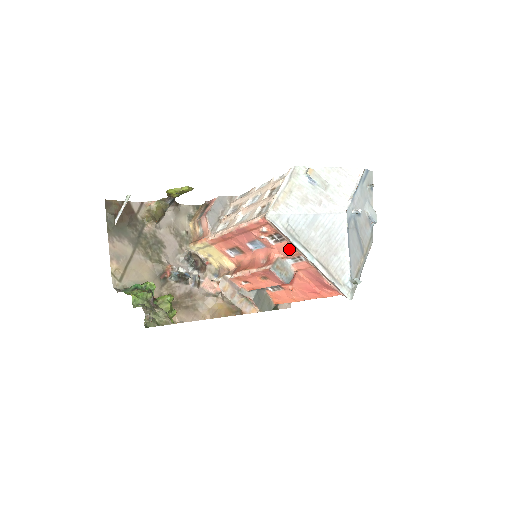
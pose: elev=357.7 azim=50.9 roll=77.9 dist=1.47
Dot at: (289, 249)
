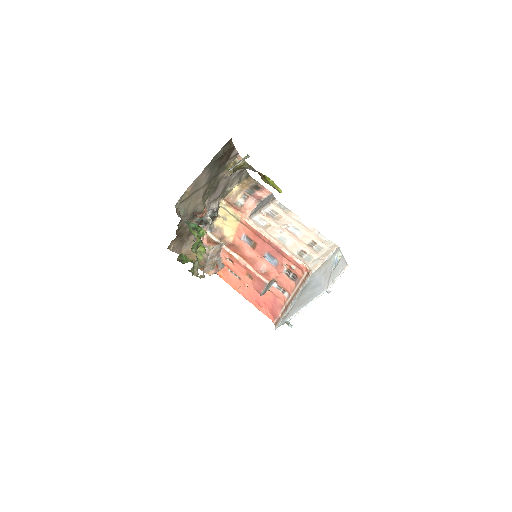
Dot at: (288, 285)
